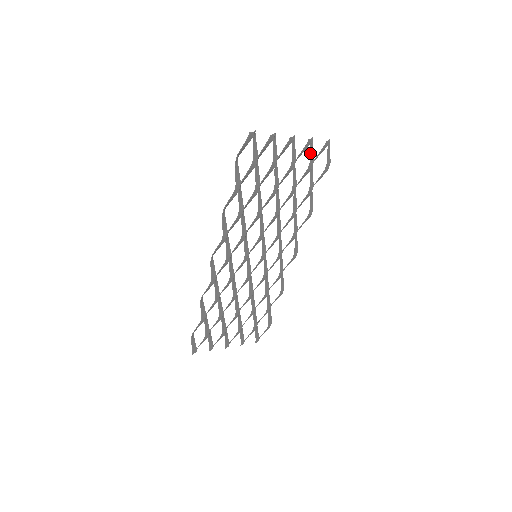
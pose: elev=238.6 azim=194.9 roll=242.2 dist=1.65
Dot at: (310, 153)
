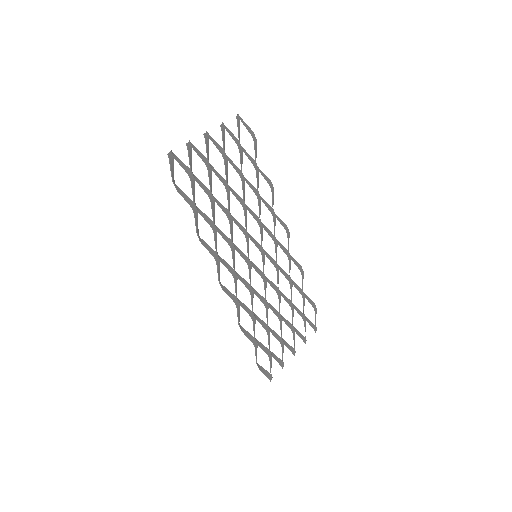
Dot at: (231, 136)
